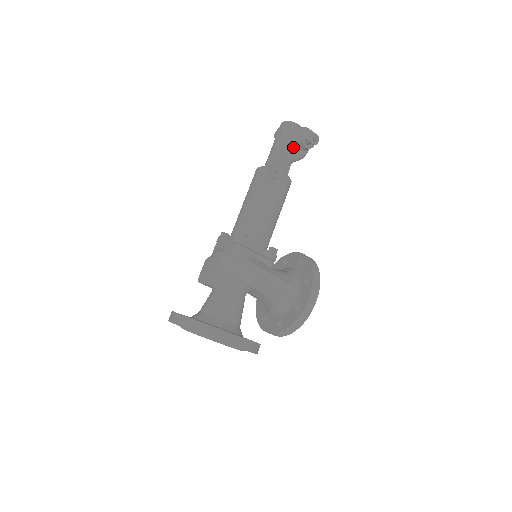
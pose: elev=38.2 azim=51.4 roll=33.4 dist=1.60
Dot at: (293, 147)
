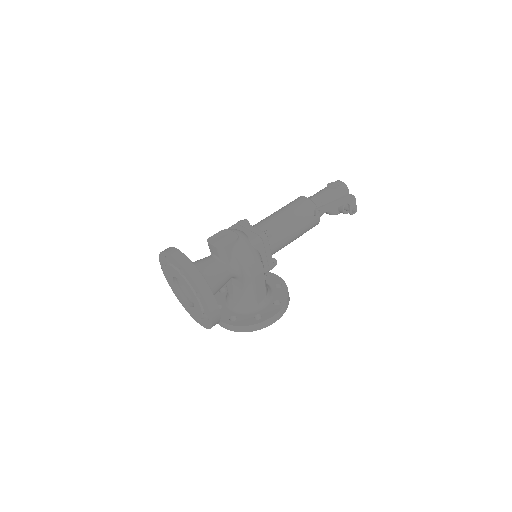
Dot at: (340, 204)
